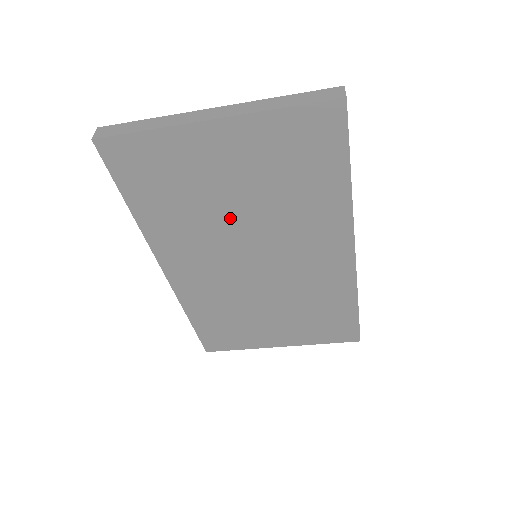
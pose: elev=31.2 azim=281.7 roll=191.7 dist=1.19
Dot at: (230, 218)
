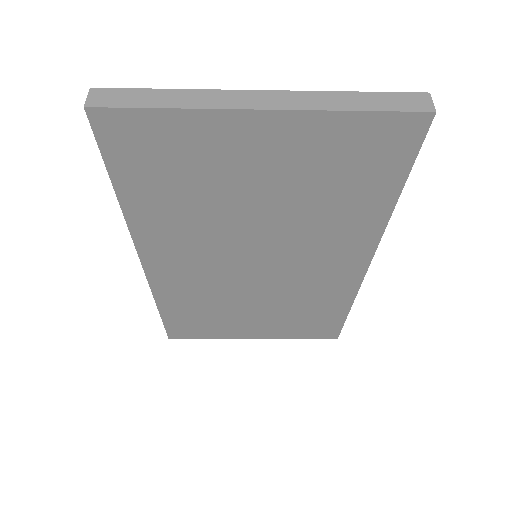
Dot at: (243, 219)
